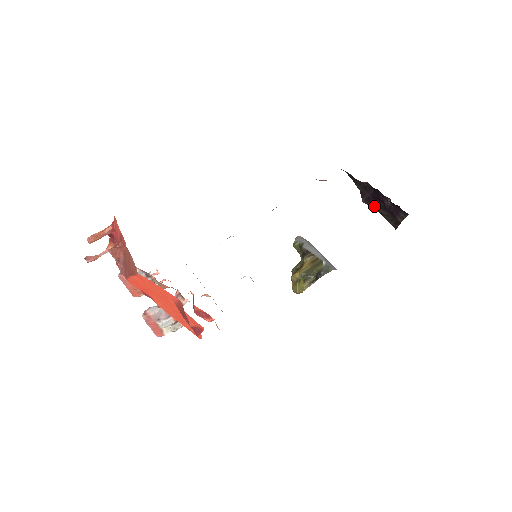
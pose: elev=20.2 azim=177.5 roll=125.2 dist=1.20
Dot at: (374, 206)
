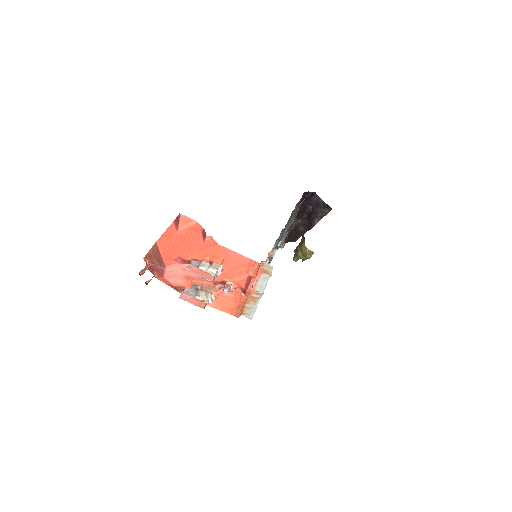
Dot at: (316, 221)
